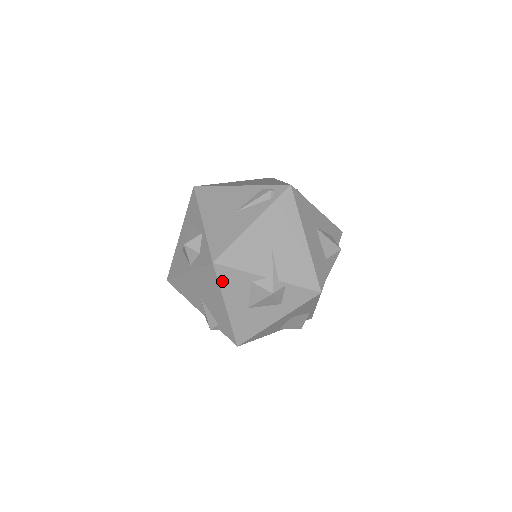
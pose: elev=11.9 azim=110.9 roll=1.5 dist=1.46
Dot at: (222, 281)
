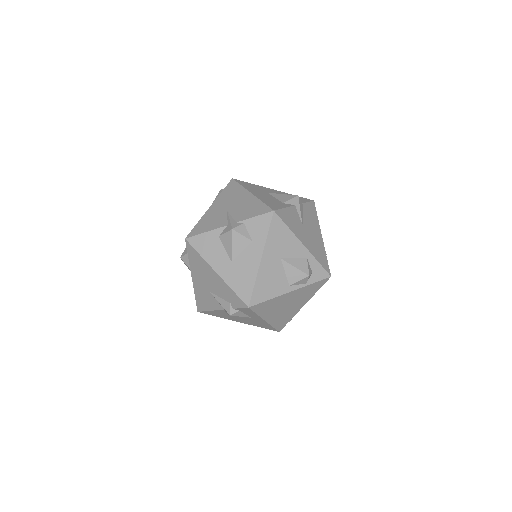
Dot at: (200, 250)
